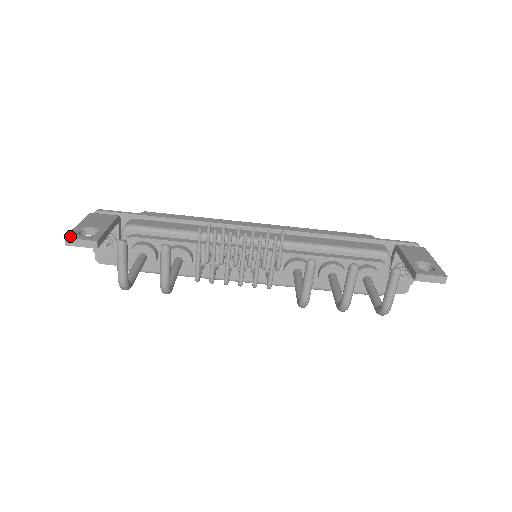
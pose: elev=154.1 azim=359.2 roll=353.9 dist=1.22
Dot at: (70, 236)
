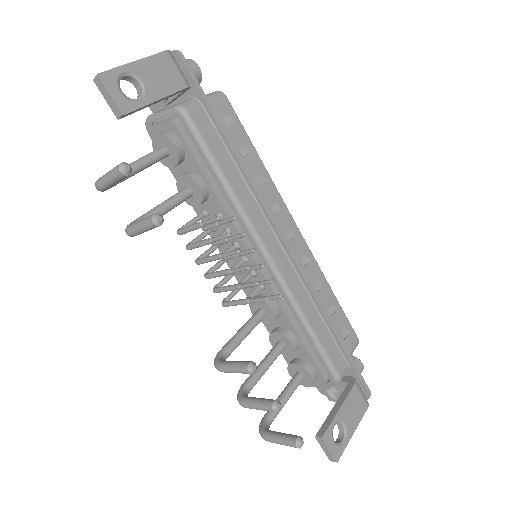
Dot at: (105, 77)
